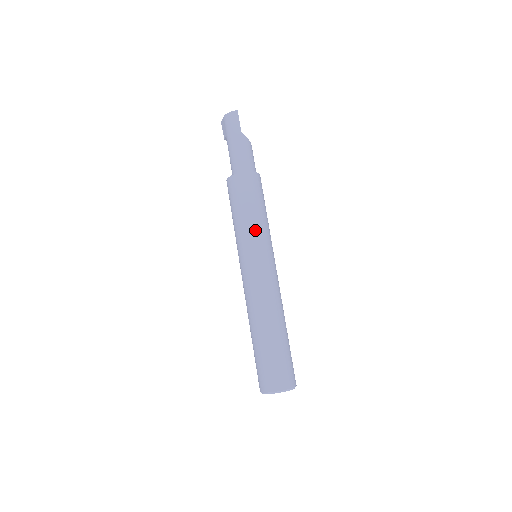
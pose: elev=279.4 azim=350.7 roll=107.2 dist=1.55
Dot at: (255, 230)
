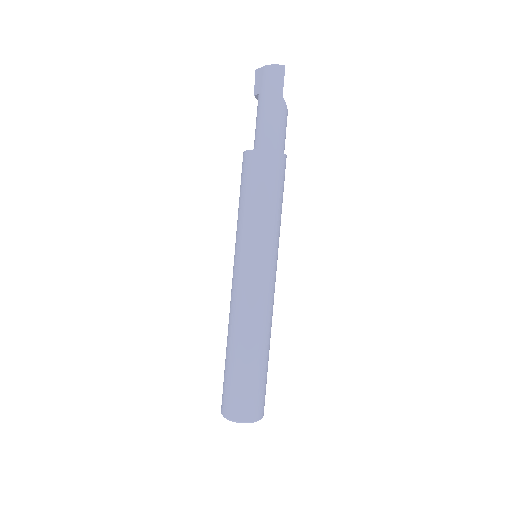
Dot at: (268, 228)
